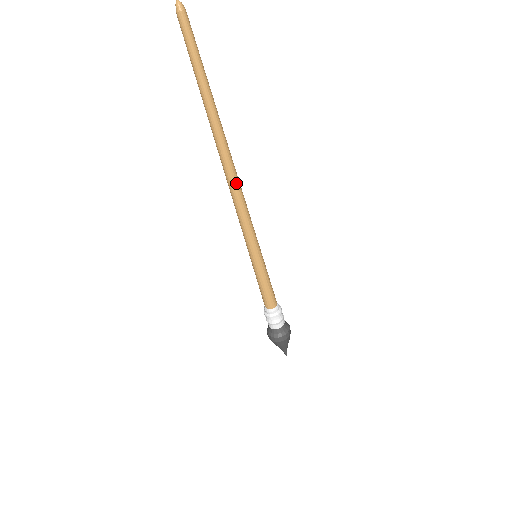
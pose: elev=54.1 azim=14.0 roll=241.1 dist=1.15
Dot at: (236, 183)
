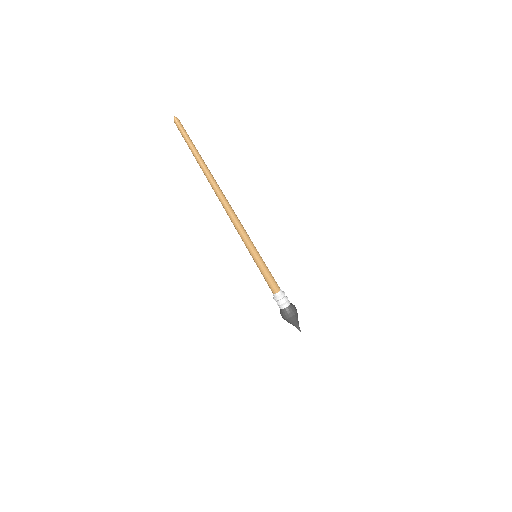
Dot at: (231, 207)
